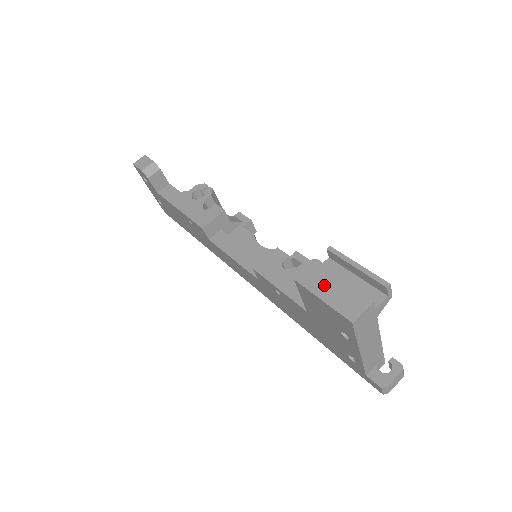
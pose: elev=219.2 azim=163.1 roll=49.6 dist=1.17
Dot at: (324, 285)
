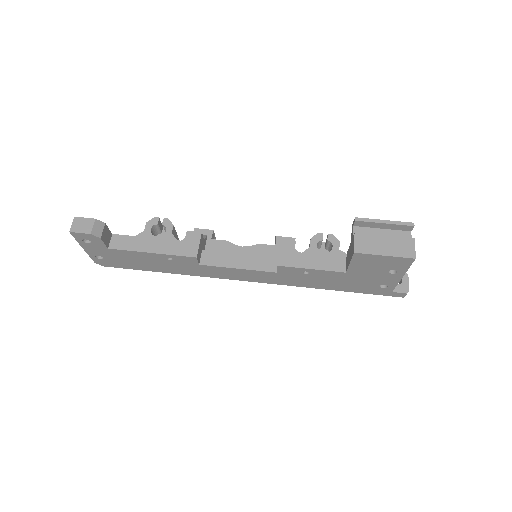
Dot at: (377, 245)
